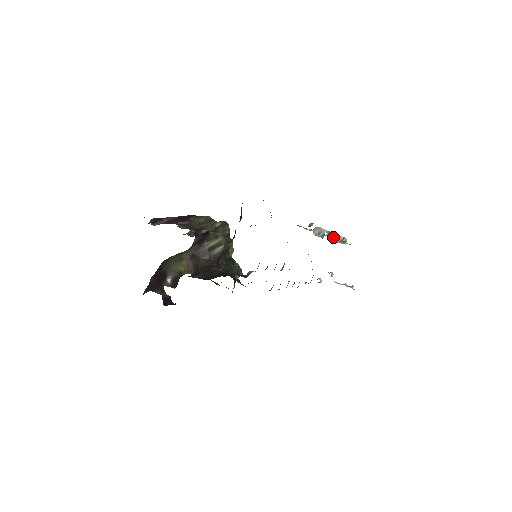
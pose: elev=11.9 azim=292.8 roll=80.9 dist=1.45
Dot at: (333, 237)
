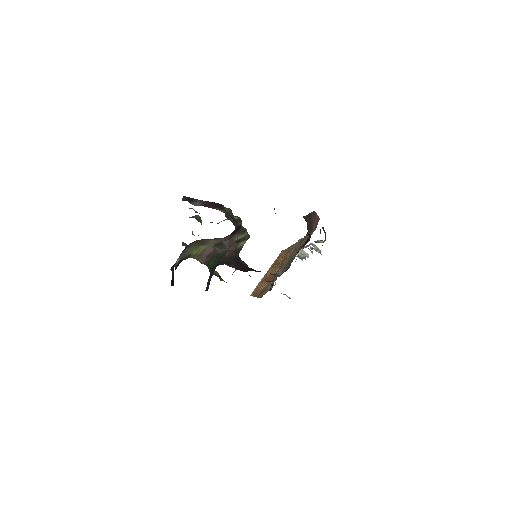
Dot at: (304, 253)
